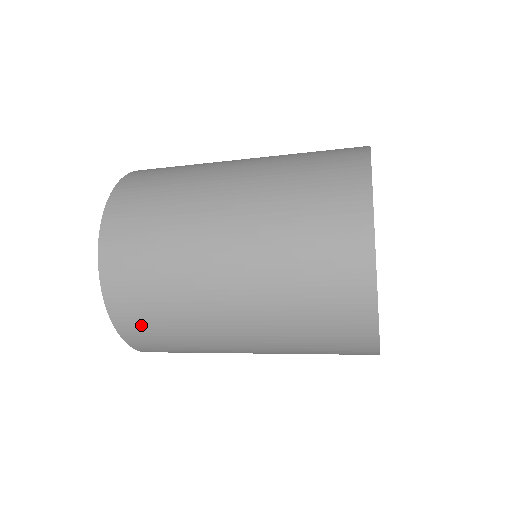
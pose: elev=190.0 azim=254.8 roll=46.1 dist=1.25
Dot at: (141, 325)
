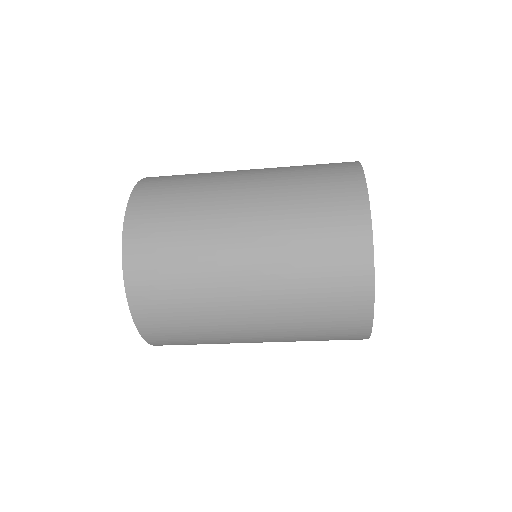
Dot at: (156, 304)
